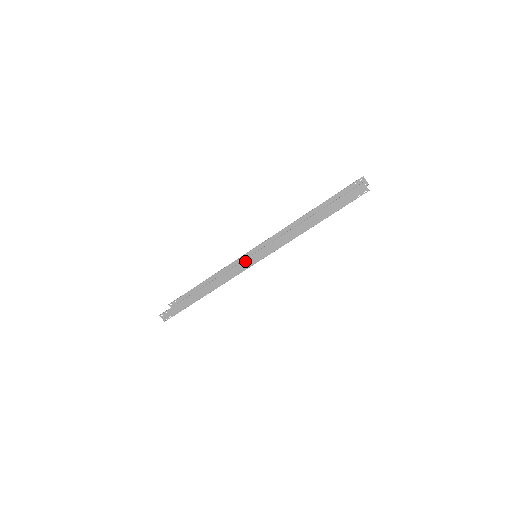
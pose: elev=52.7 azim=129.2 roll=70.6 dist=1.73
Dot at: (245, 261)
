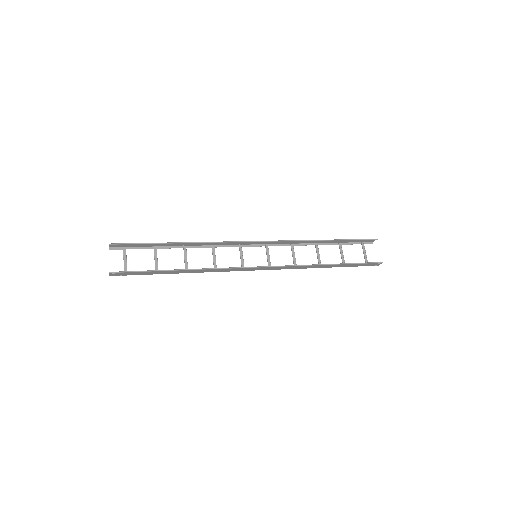
Dot at: (251, 268)
